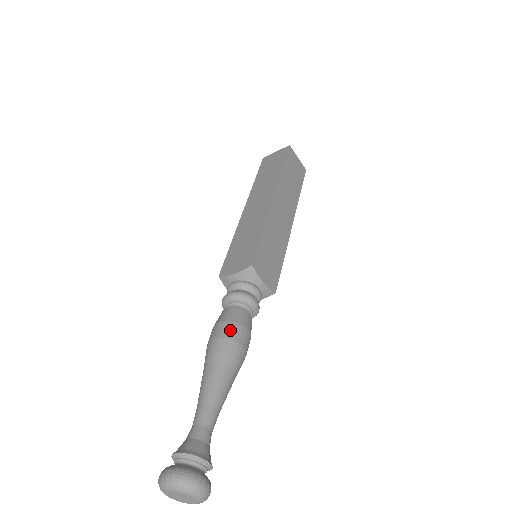
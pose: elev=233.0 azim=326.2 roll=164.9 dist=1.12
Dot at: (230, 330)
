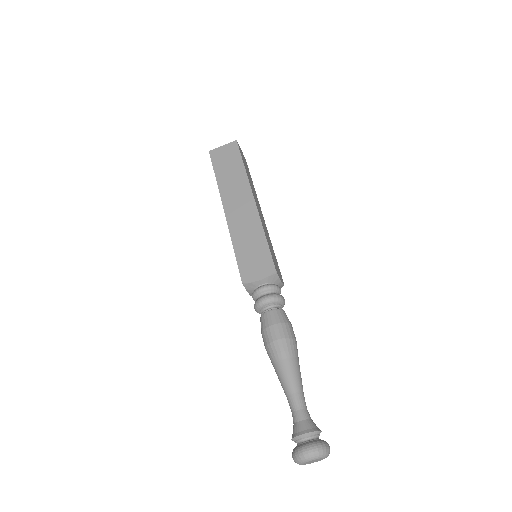
Dot at: (285, 330)
